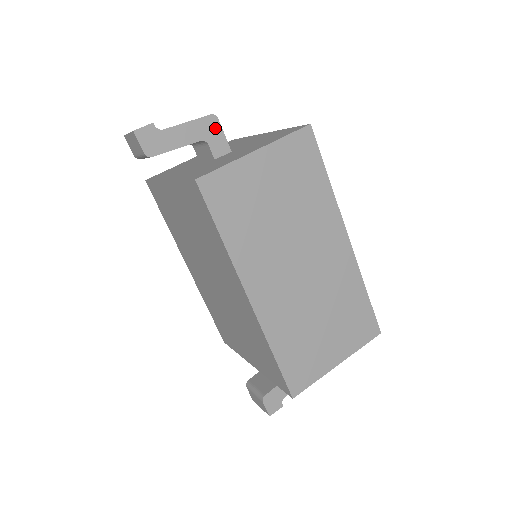
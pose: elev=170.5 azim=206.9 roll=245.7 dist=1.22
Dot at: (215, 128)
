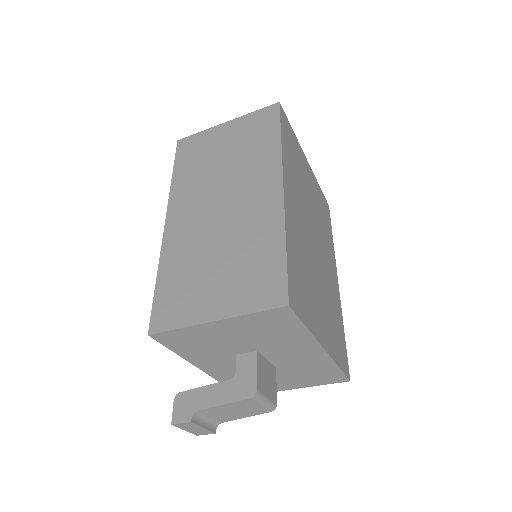
Dot at: occluded
